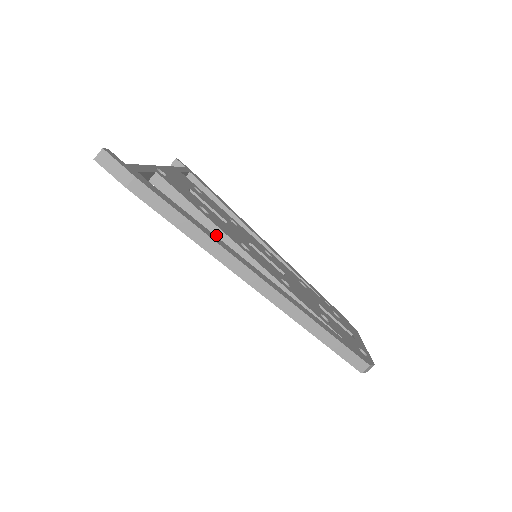
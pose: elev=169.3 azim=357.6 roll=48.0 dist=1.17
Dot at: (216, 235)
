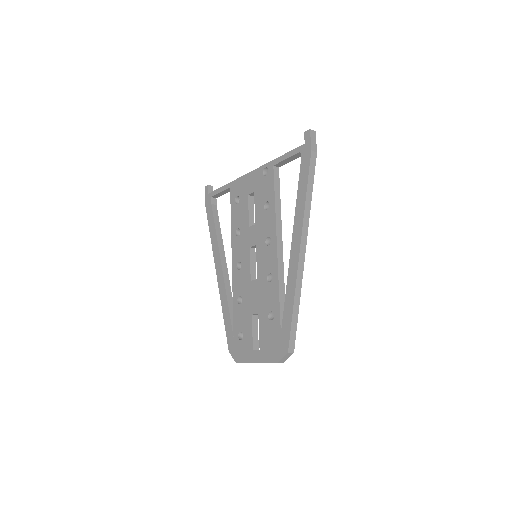
Dot at: (278, 218)
